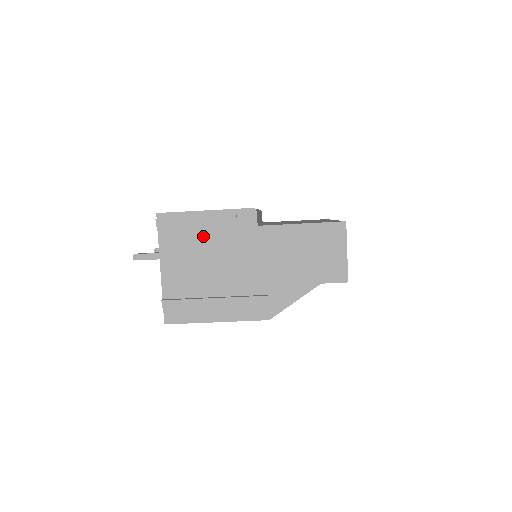
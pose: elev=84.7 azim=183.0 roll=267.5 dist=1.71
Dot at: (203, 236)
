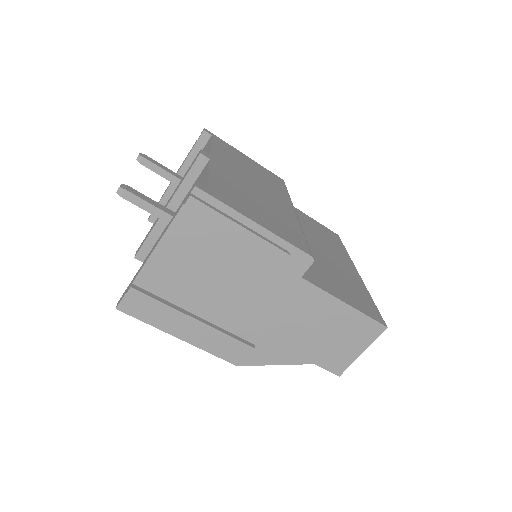
Dot at: (233, 249)
